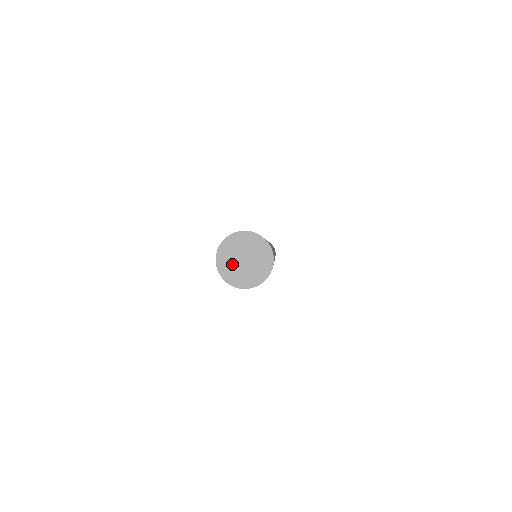
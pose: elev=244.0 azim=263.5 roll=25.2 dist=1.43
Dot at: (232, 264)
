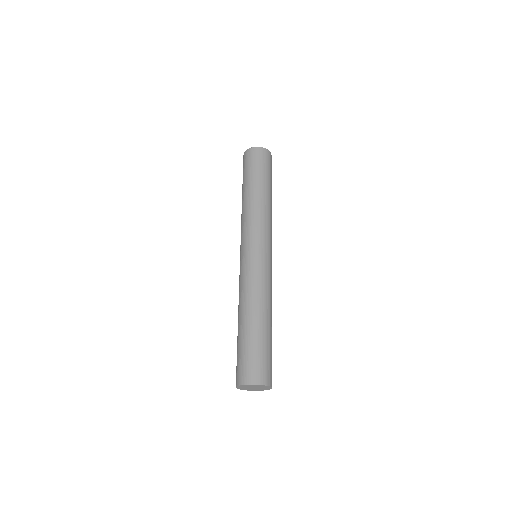
Dot at: (246, 388)
